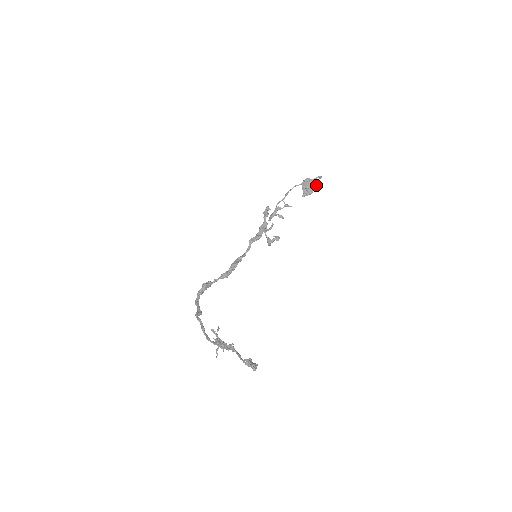
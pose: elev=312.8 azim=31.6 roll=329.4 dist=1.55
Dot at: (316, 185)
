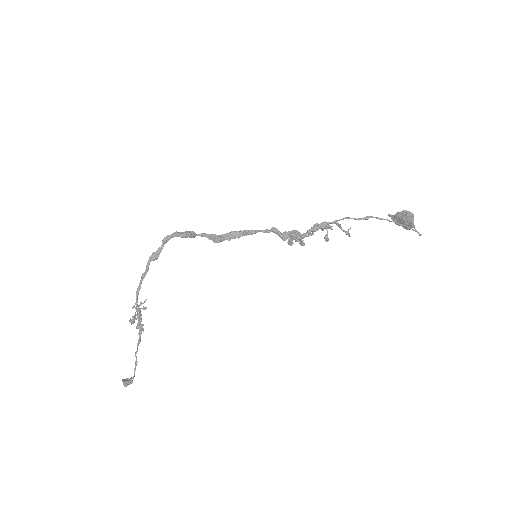
Dot at: (410, 229)
